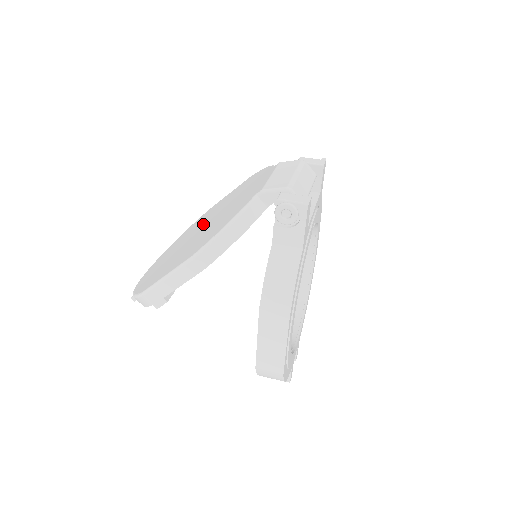
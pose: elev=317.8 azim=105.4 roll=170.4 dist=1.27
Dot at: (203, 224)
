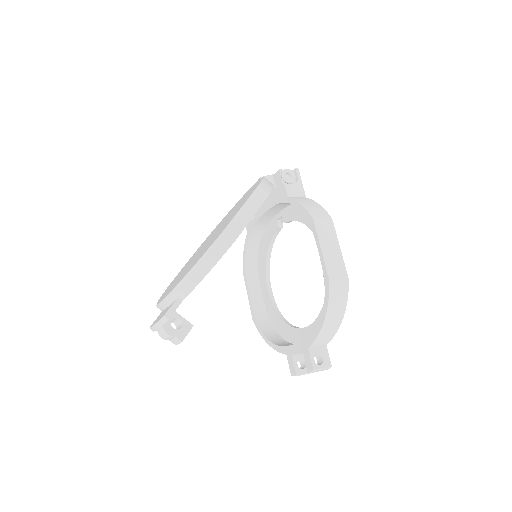
Dot at: (201, 248)
